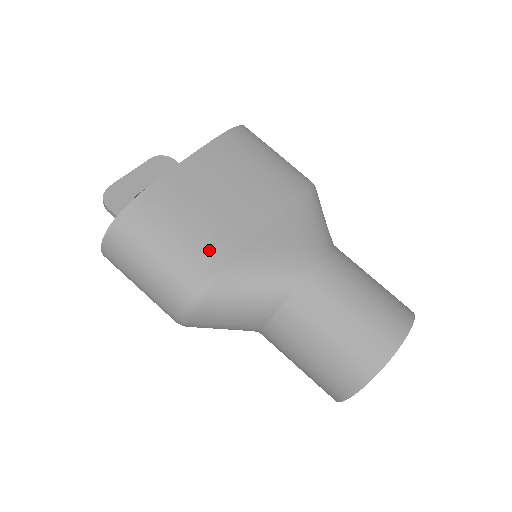
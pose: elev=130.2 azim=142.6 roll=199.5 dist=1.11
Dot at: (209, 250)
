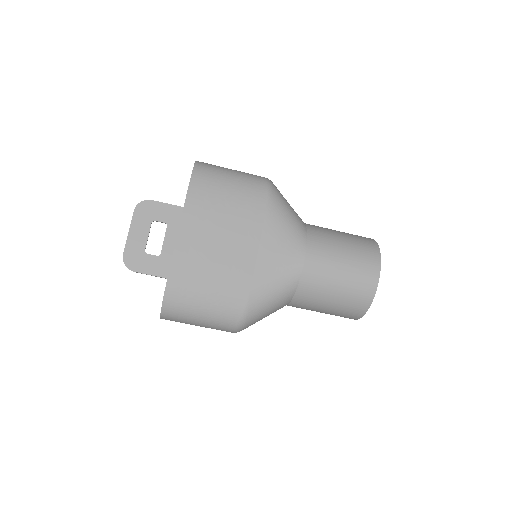
Dot at: (232, 293)
